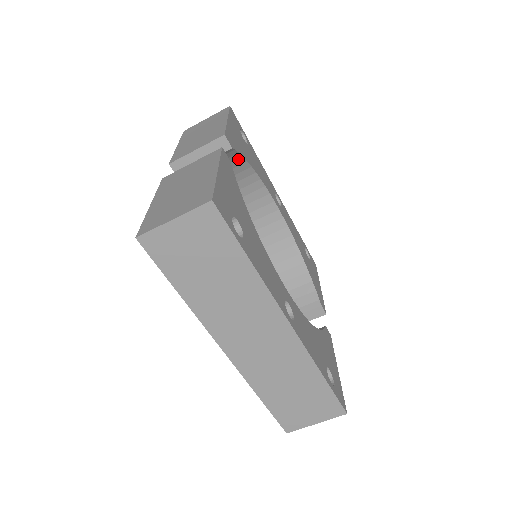
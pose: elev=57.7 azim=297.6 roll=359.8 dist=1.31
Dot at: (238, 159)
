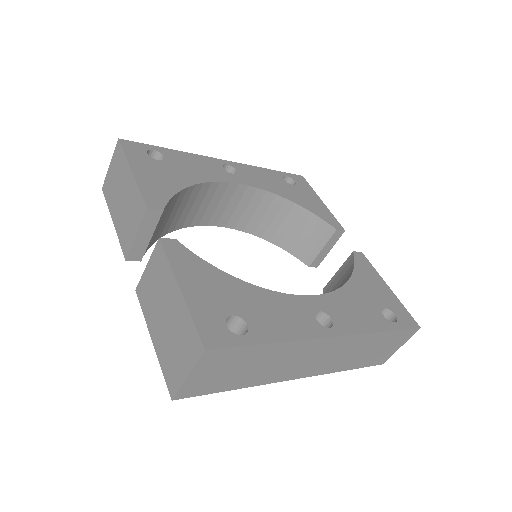
Dot at: (173, 199)
